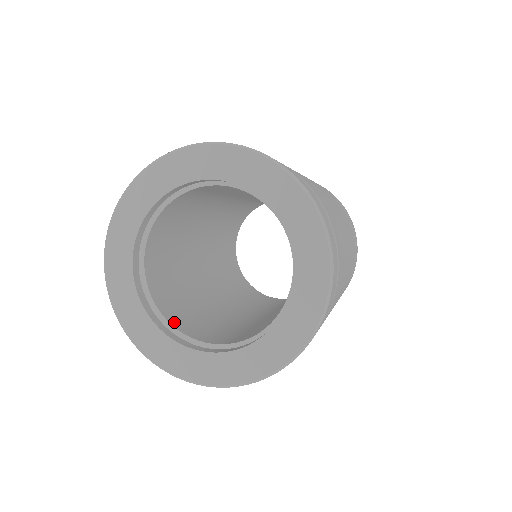
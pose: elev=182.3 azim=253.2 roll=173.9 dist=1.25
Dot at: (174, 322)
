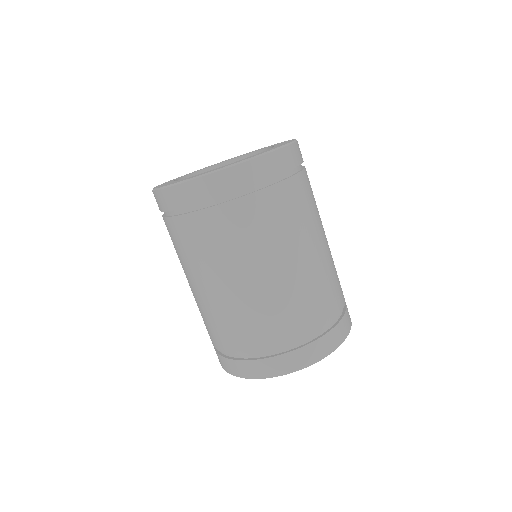
Dot at: occluded
